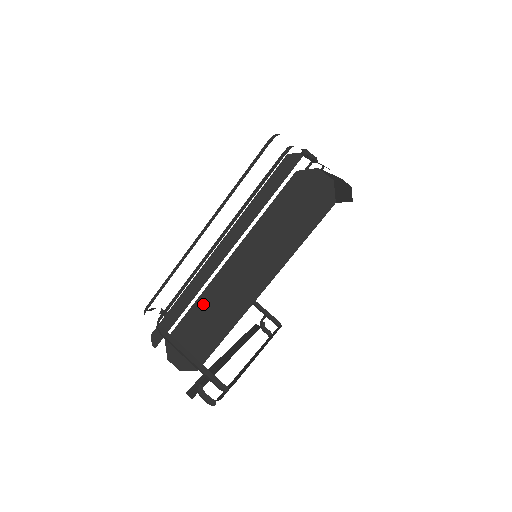
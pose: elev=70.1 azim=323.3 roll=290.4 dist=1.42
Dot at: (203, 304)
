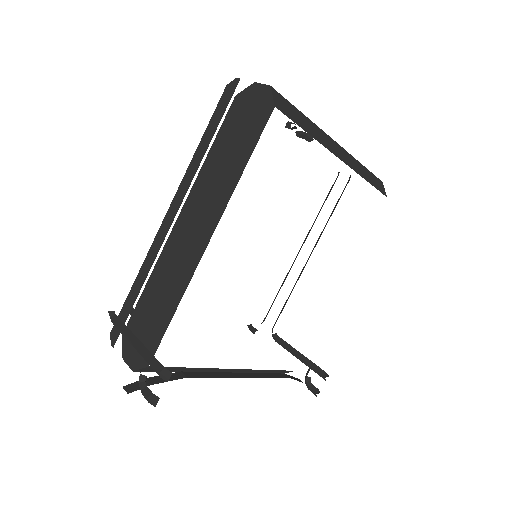
Dot at: (156, 277)
